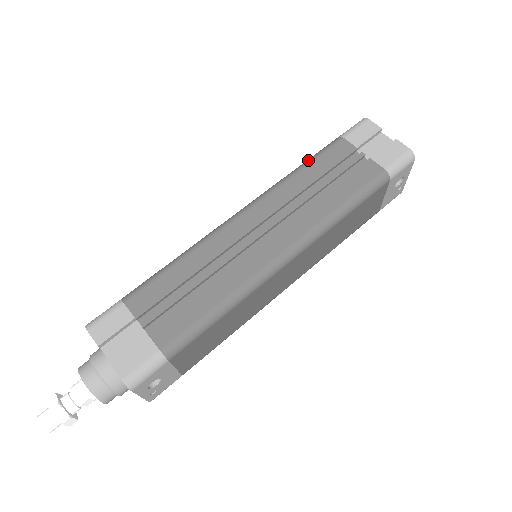
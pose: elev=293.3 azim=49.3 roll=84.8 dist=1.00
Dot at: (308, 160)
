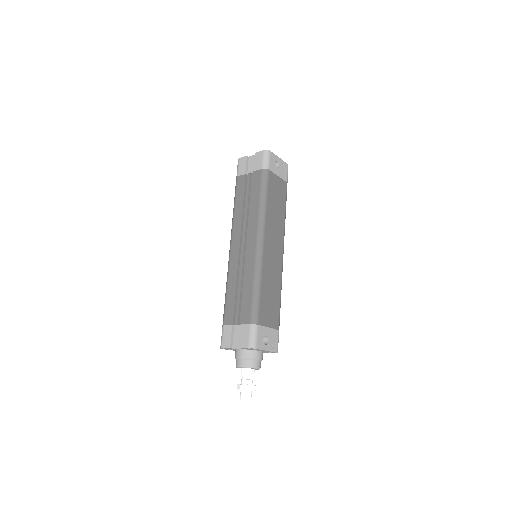
Dot at: (234, 200)
